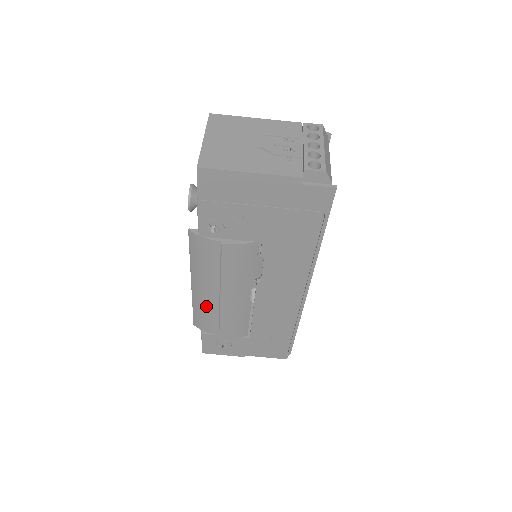
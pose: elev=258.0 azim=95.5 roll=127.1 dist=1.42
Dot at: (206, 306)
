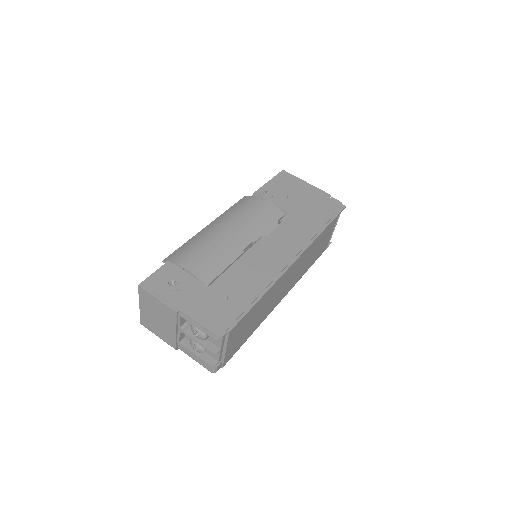
Dot at: (204, 238)
